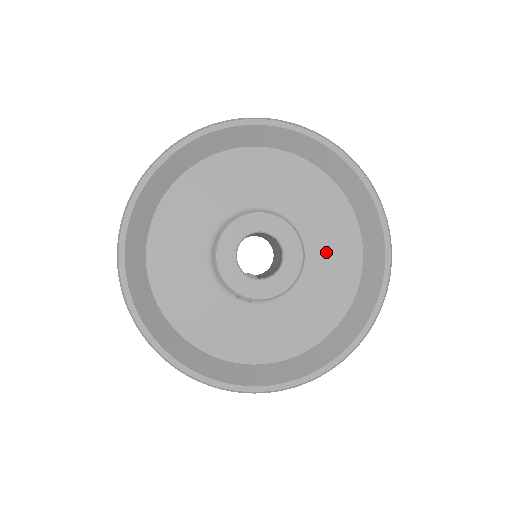
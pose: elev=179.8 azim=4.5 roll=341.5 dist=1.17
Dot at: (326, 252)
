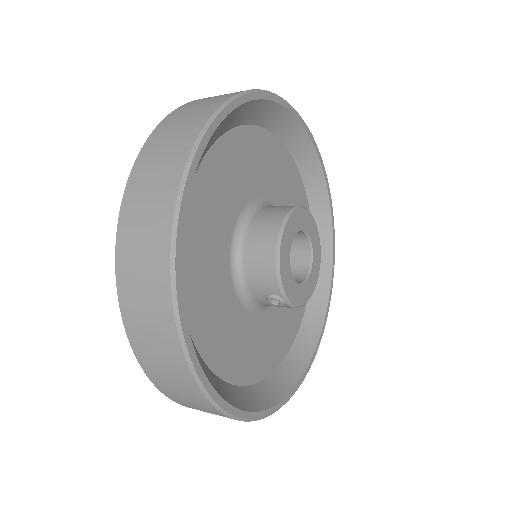
Dot at: occluded
